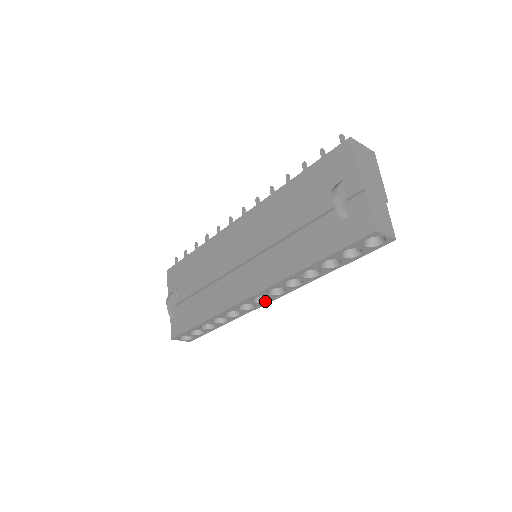
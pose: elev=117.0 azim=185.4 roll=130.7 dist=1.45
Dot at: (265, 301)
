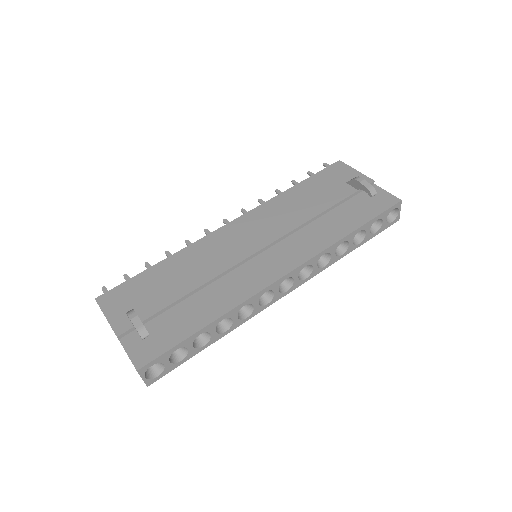
Dot at: (284, 291)
